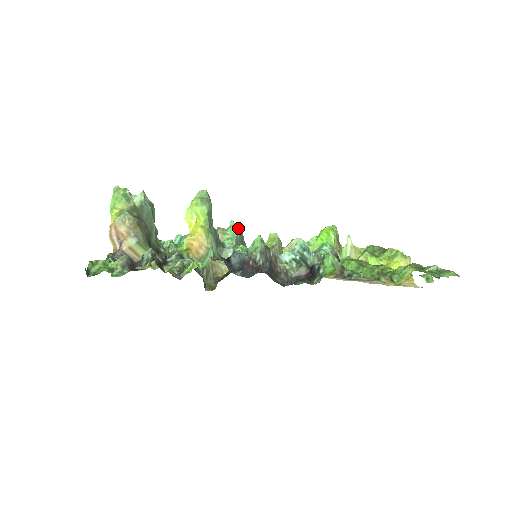
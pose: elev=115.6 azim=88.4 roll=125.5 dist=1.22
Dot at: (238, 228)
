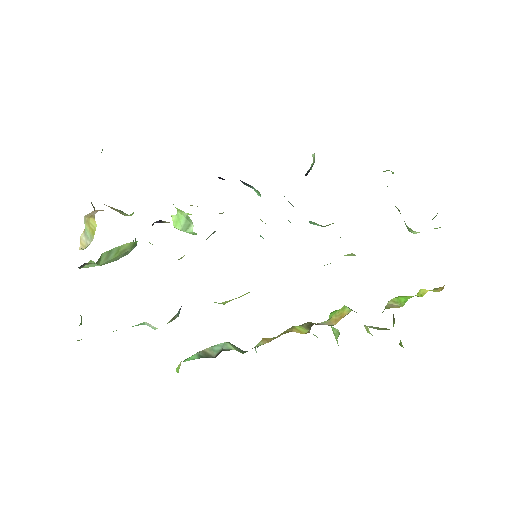
Dot at: occluded
